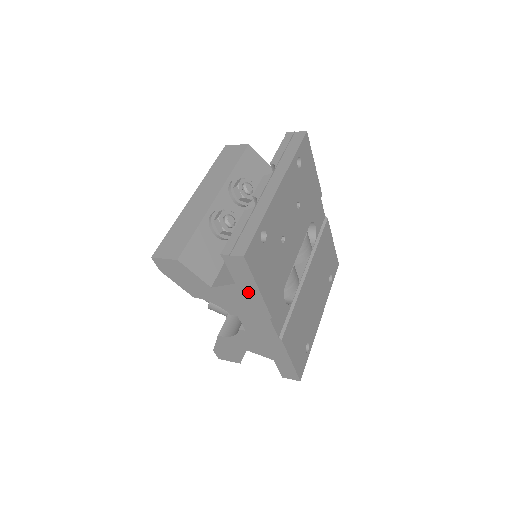
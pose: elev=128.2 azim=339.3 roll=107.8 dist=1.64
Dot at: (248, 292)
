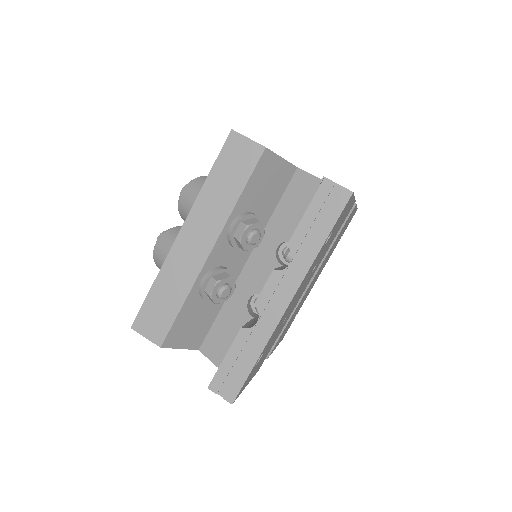
Dot at: occluded
